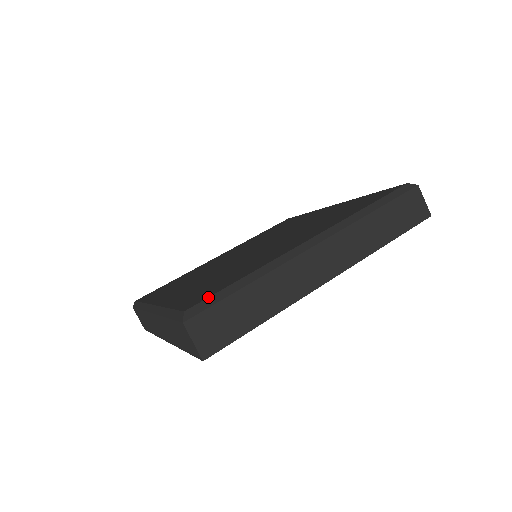
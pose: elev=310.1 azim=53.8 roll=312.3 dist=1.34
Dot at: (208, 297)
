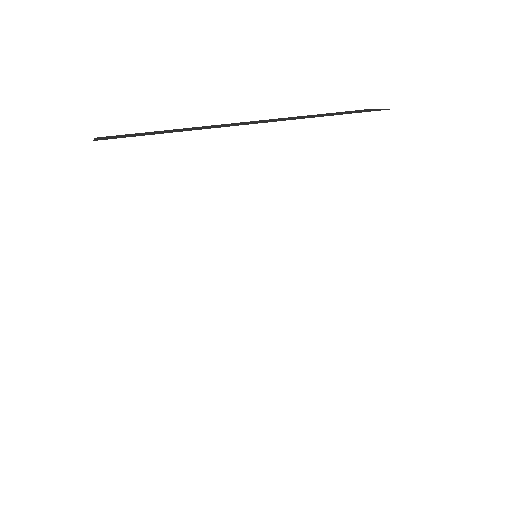
Dot at: occluded
